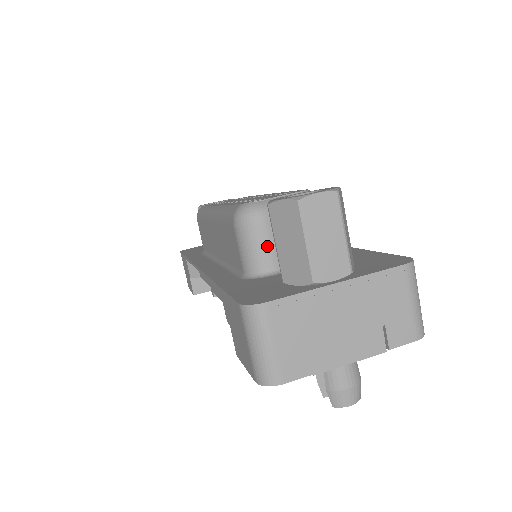
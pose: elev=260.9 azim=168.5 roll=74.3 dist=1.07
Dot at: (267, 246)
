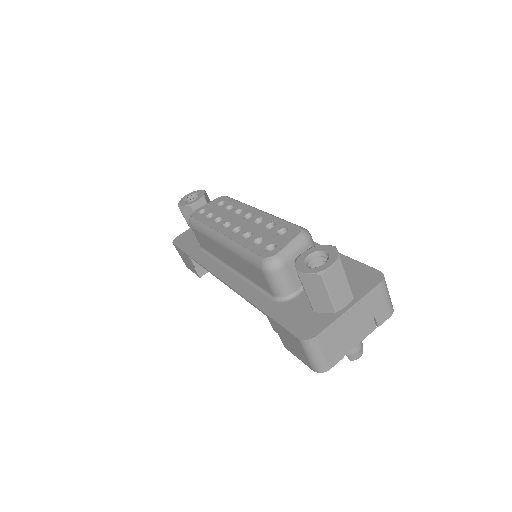
Dot at: (289, 281)
